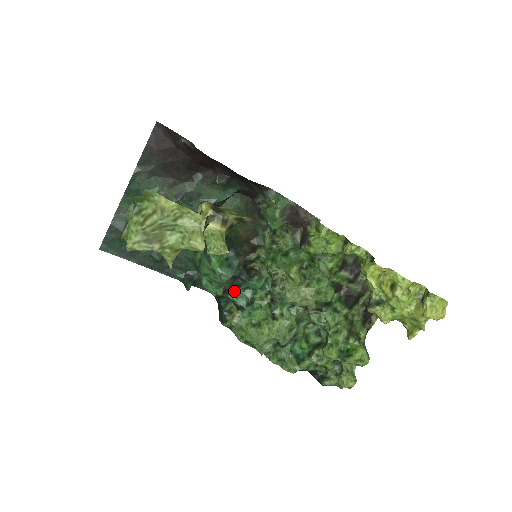
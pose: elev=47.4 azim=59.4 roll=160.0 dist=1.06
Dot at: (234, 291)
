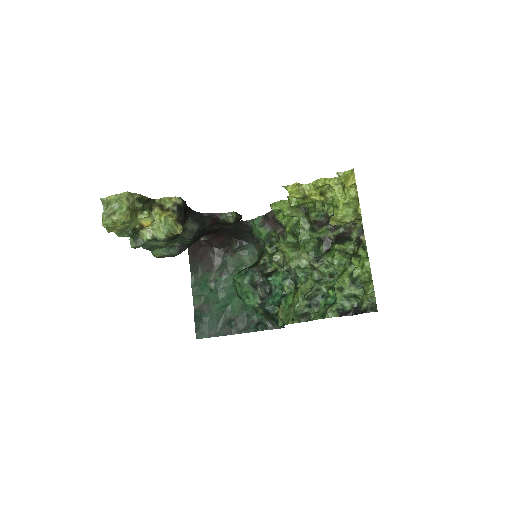
Dot at: (270, 297)
